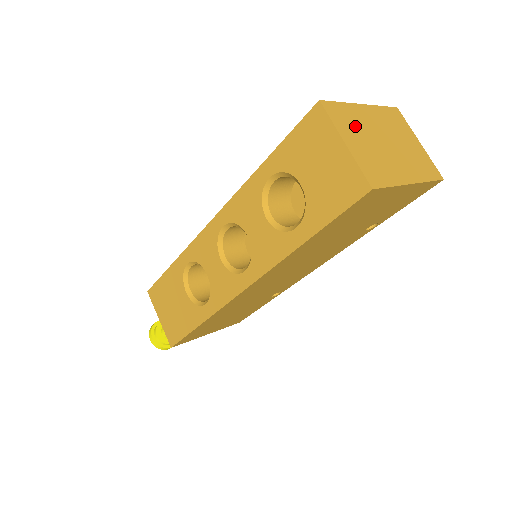
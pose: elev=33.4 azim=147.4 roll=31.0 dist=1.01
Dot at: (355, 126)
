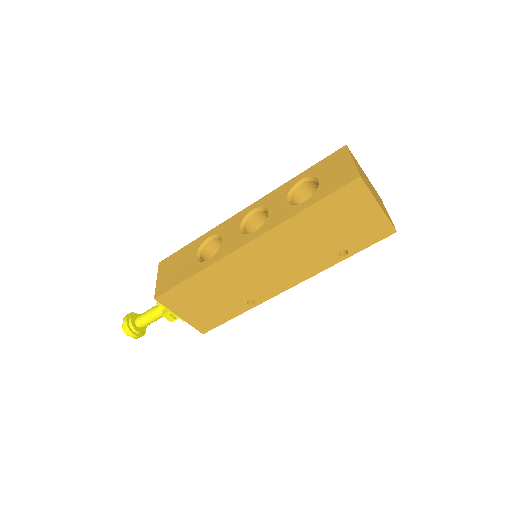
Dot at: (359, 167)
